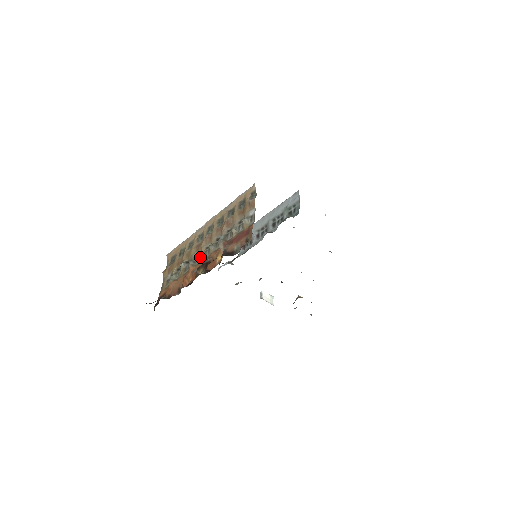
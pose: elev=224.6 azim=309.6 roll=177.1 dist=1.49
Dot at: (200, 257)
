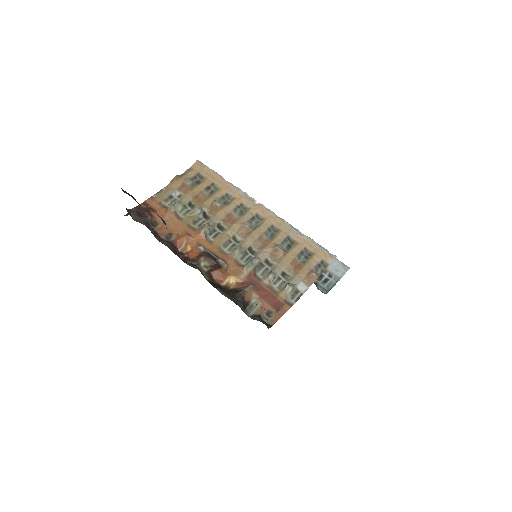
Dot at: (220, 238)
